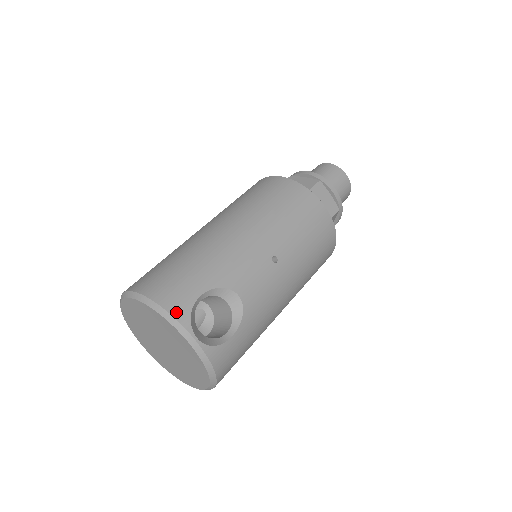
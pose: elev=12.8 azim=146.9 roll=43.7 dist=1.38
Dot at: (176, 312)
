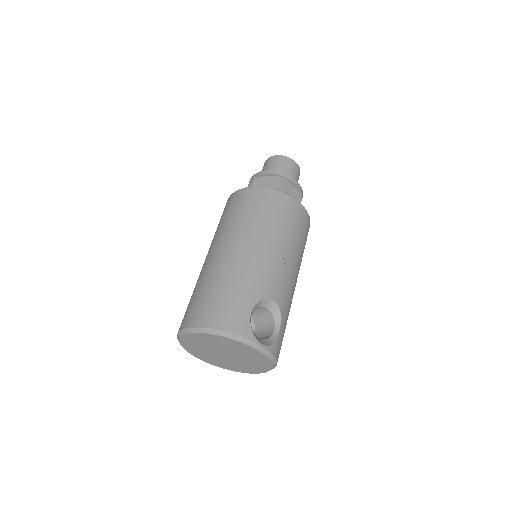
Dot at: (242, 332)
